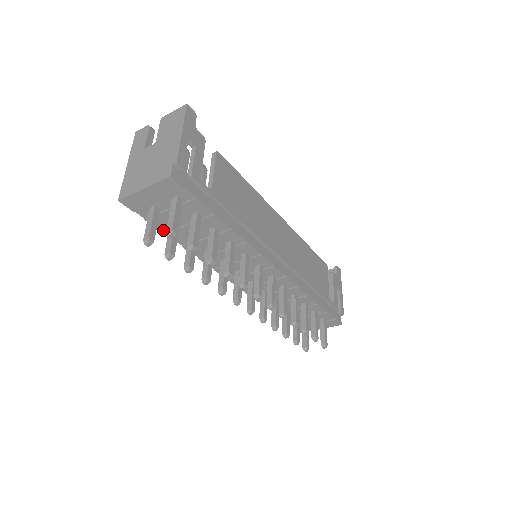
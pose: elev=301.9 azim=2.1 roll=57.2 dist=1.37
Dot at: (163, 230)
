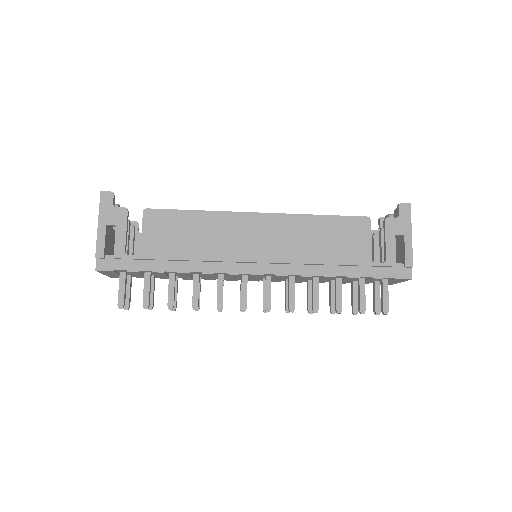
Dot at: (157, 277)
